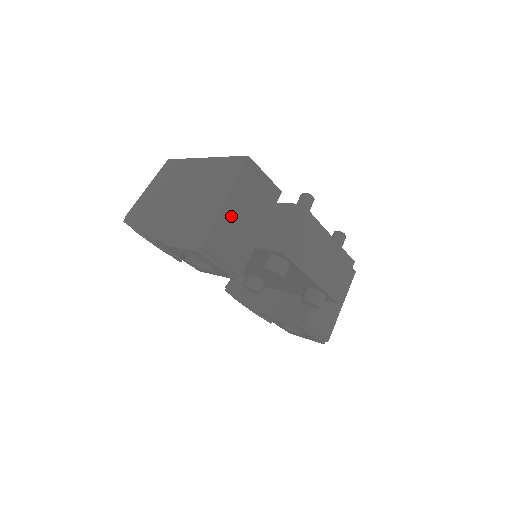
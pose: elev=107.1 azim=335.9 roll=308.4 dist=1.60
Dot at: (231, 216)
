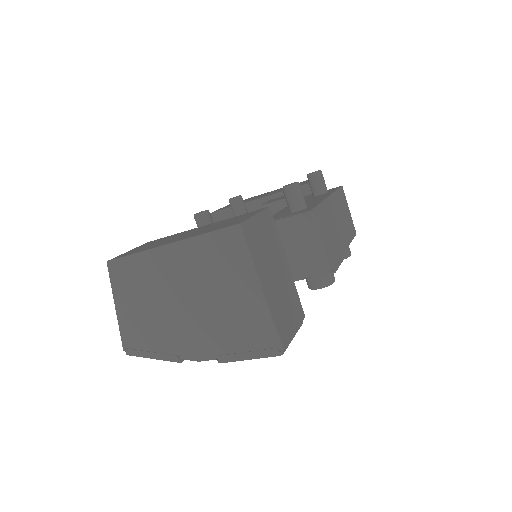
Dot at: (273, 292)
